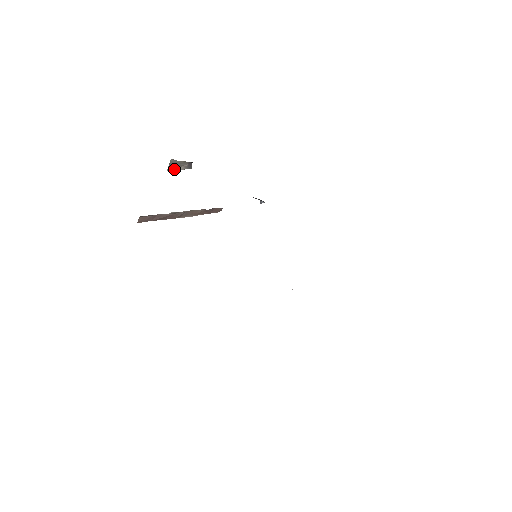
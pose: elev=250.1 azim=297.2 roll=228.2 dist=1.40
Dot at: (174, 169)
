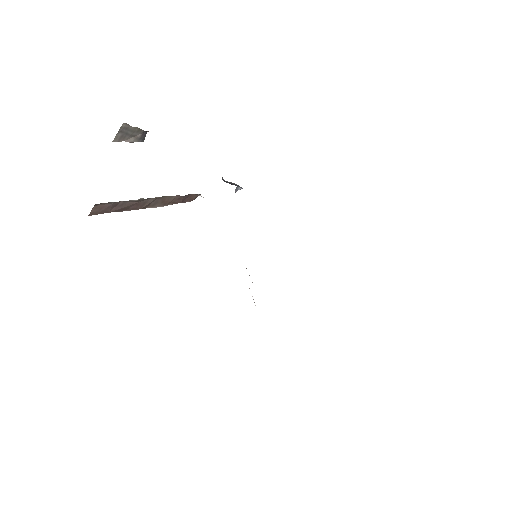
Dot at: (121, 140)
